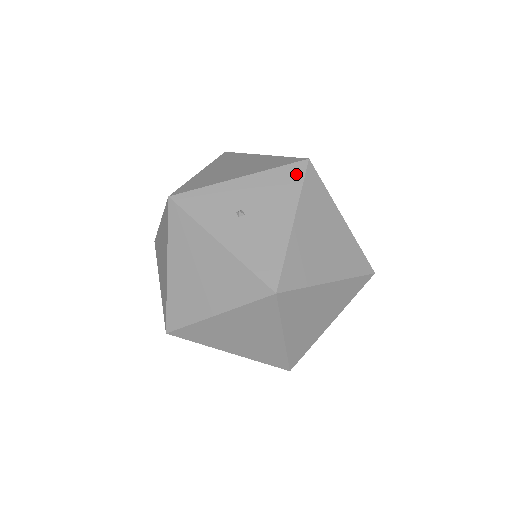
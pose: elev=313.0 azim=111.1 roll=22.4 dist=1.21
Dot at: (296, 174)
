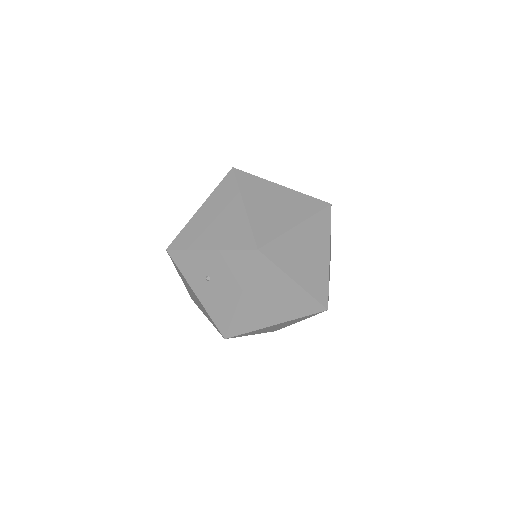
Dot at: (246, 260)
